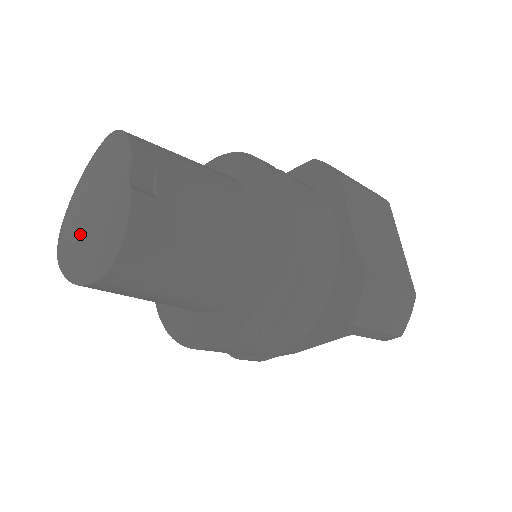
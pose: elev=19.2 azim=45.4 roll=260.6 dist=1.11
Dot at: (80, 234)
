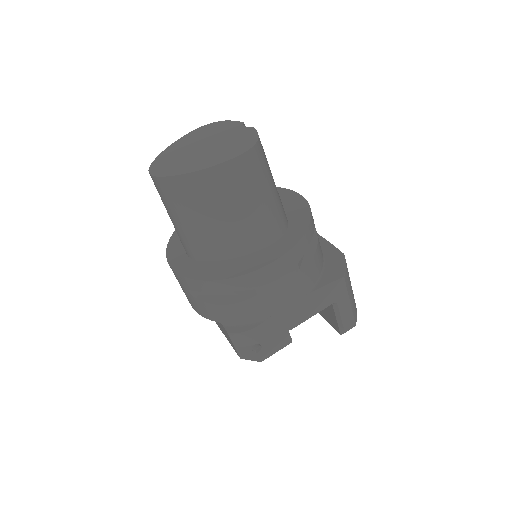
Dot at: (190, 157)
